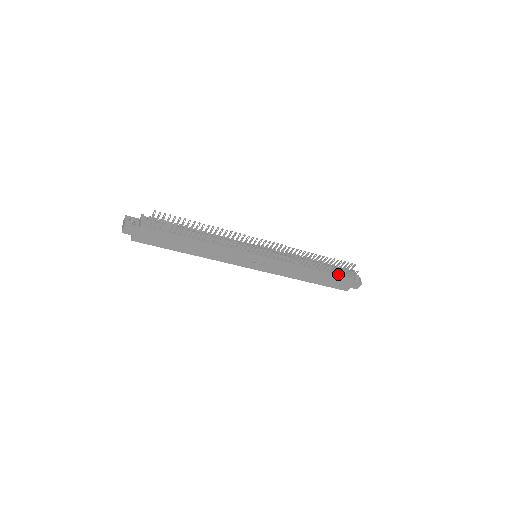
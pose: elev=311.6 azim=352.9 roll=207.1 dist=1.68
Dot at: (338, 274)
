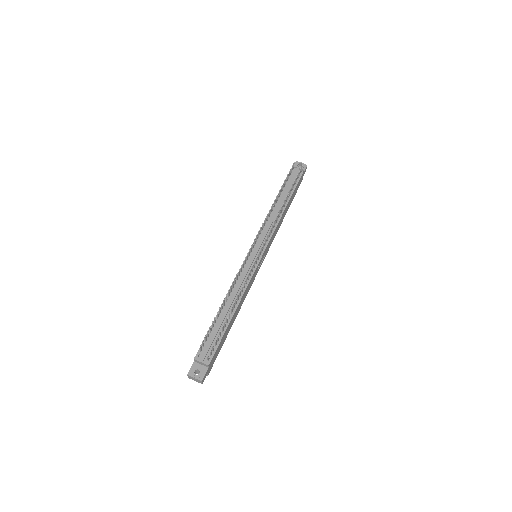
Dot at: (295, 184)
